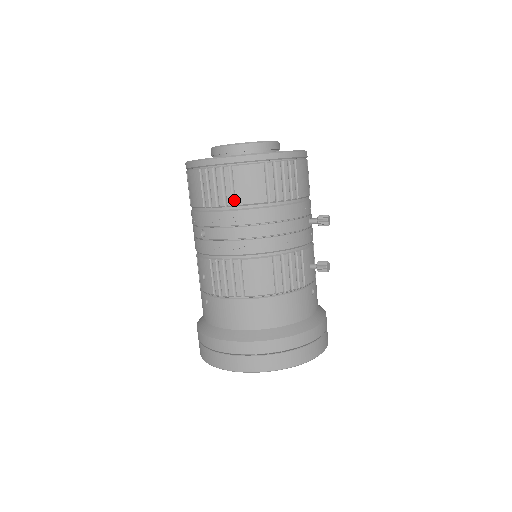
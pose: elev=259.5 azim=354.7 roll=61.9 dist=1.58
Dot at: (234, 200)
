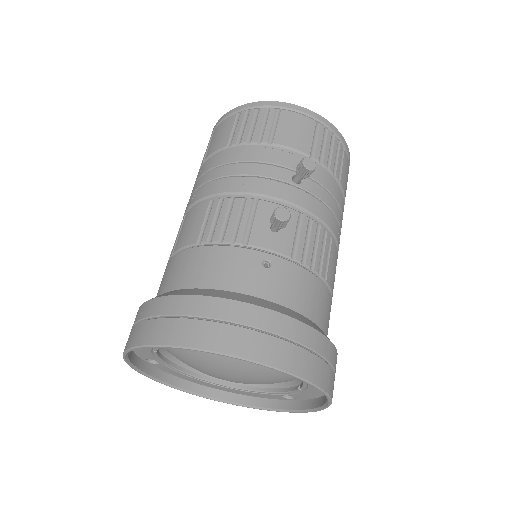
Dot at: occluded
